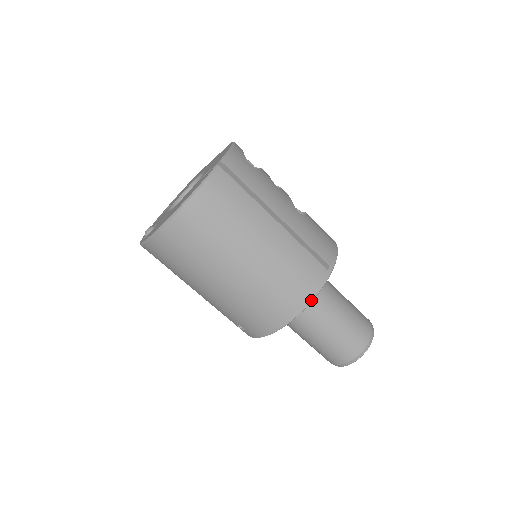
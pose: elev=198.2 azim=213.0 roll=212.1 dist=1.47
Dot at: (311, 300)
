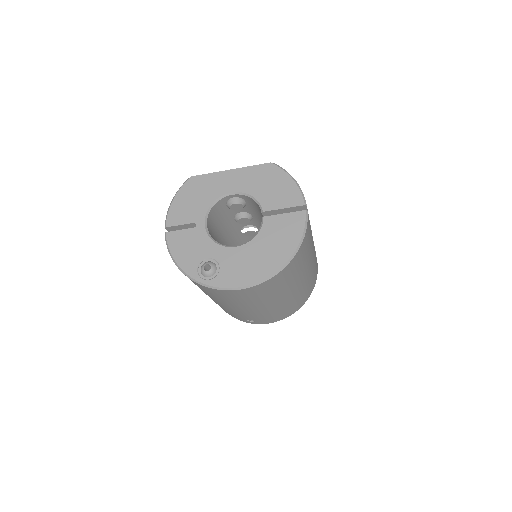
Dot at: occluded
